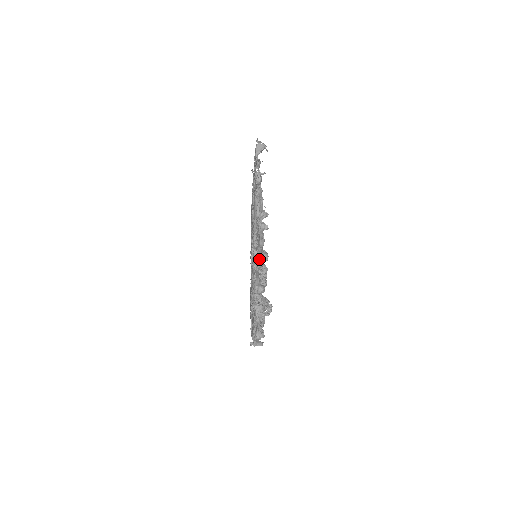
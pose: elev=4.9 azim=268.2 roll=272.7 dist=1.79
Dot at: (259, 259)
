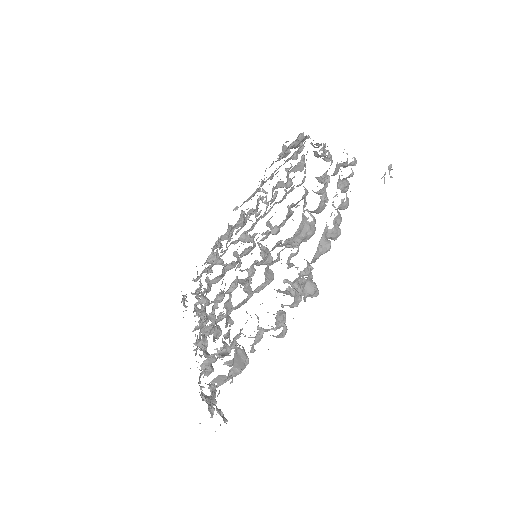
Dot at: (268, 249)
